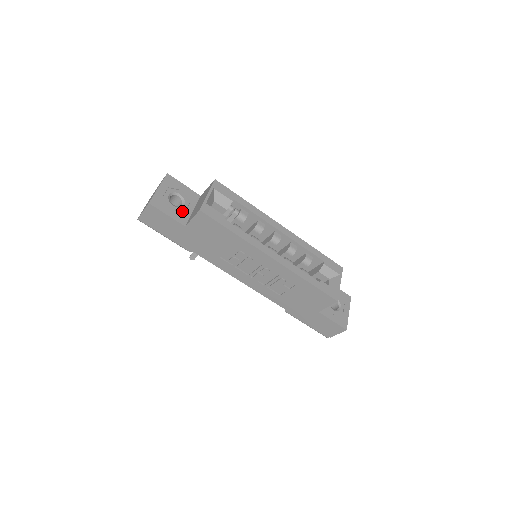
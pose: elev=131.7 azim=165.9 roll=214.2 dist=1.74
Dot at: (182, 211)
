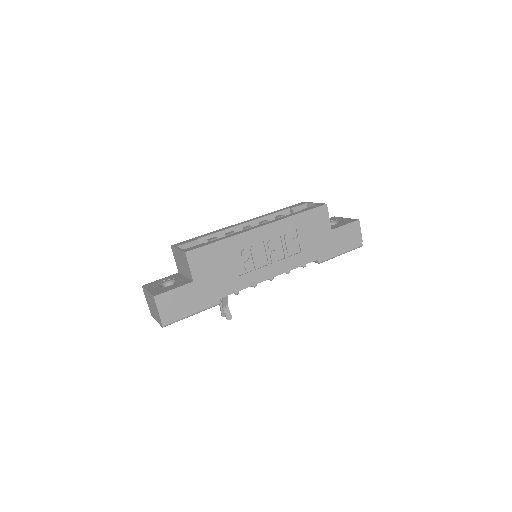
Dot at: (179, 282)
